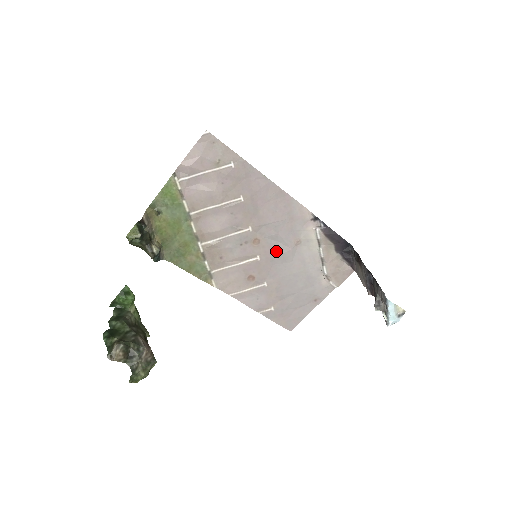
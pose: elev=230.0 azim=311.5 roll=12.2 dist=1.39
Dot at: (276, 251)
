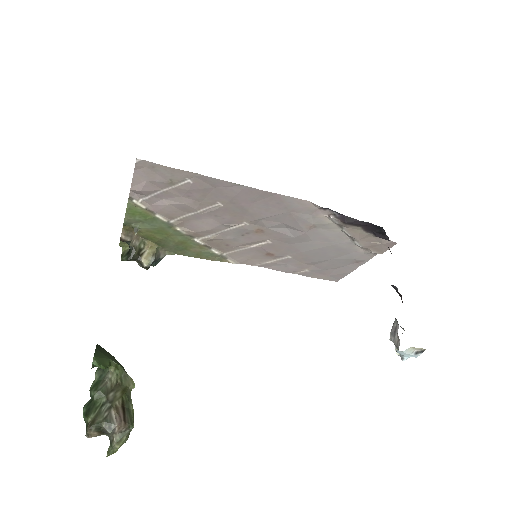
Dot at: (288, 235)
